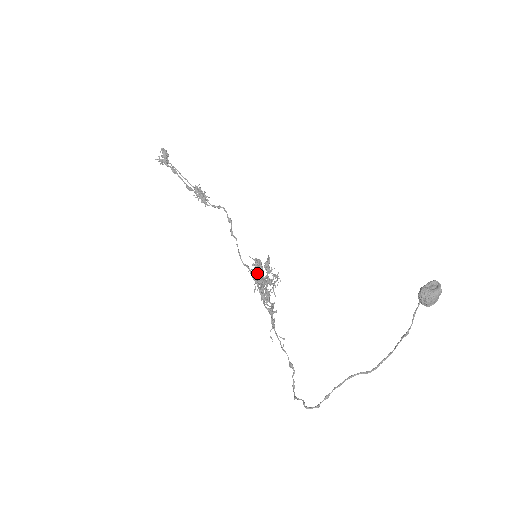
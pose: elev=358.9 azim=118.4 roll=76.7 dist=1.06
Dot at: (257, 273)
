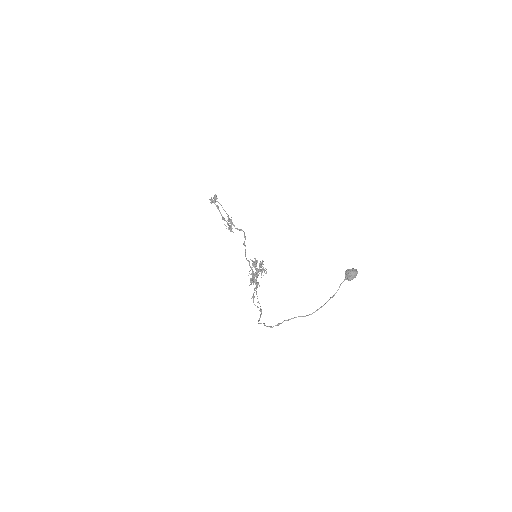
Dot at: (253, 266)
